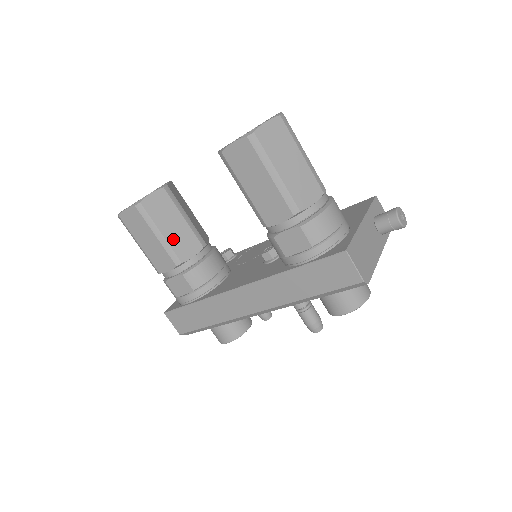
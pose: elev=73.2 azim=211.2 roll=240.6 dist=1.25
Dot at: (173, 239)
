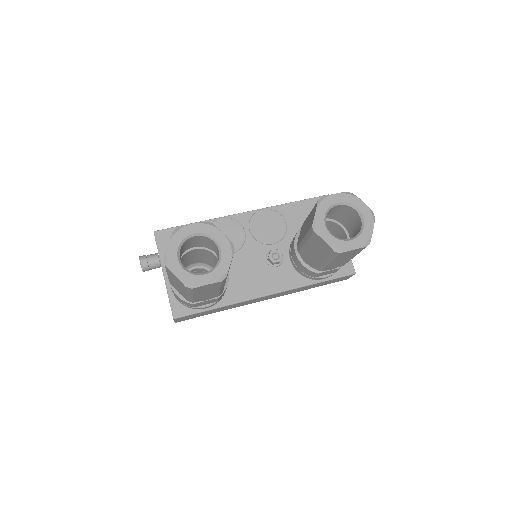
Dot at: (225, 282)
